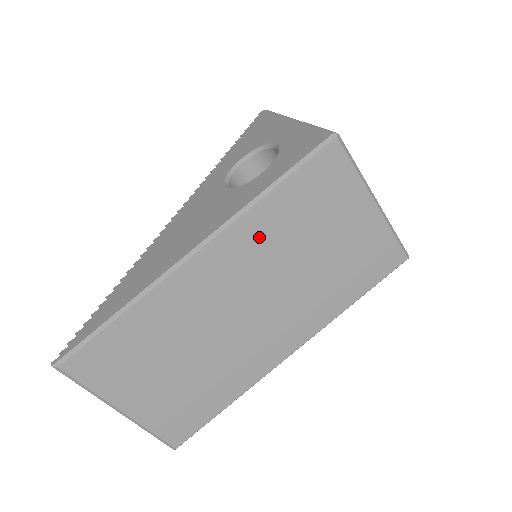
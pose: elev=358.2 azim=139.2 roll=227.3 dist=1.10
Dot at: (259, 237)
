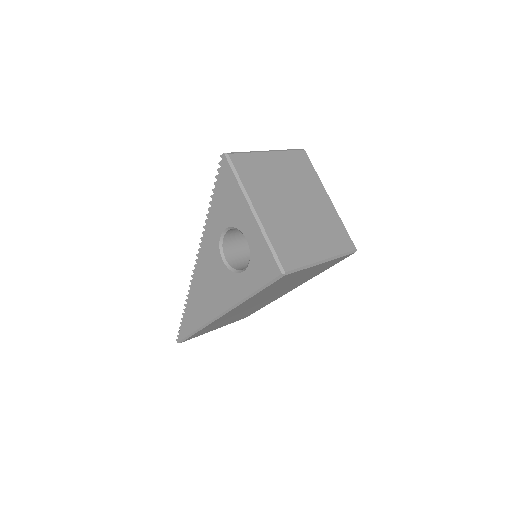
Dot at: occluded
